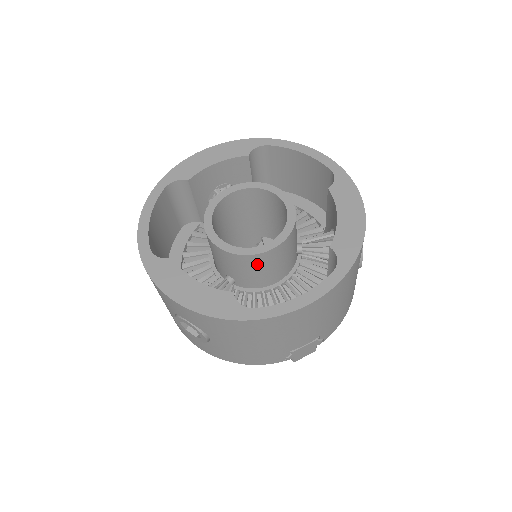
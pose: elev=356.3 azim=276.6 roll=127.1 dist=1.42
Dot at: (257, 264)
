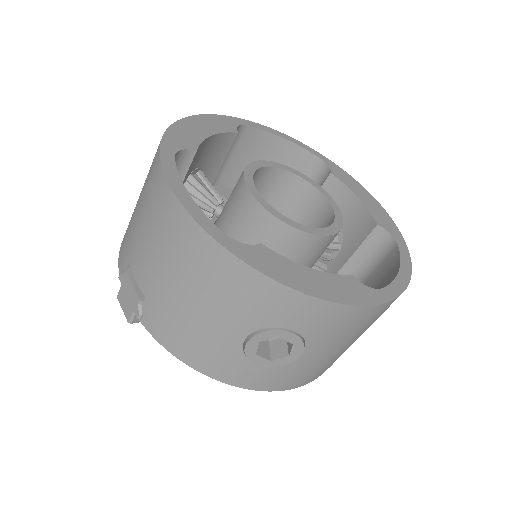
Dot at: (322, 249)
